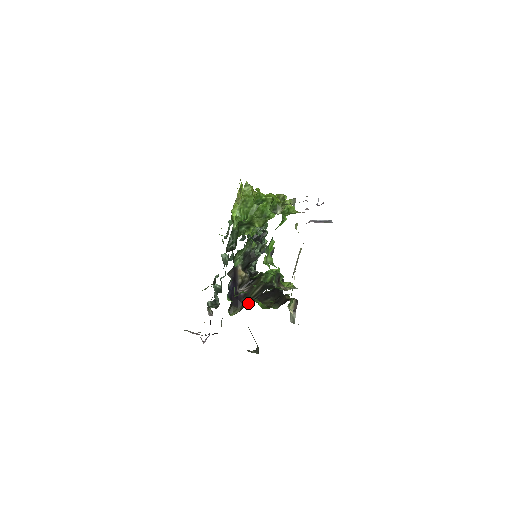
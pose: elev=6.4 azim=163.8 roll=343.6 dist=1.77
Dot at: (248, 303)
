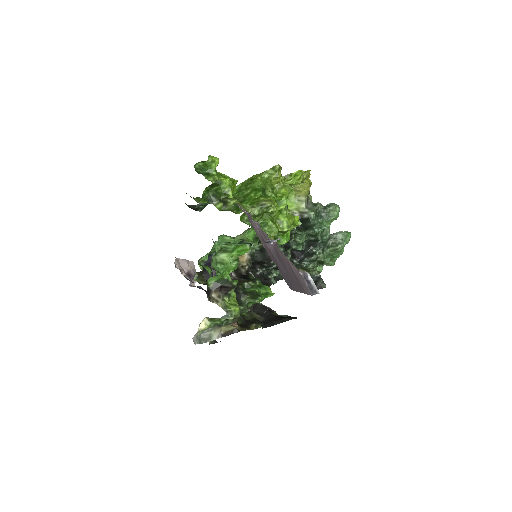
Dot at: occluded
